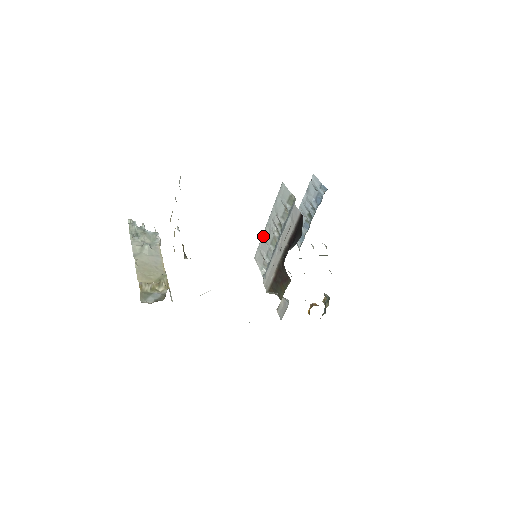
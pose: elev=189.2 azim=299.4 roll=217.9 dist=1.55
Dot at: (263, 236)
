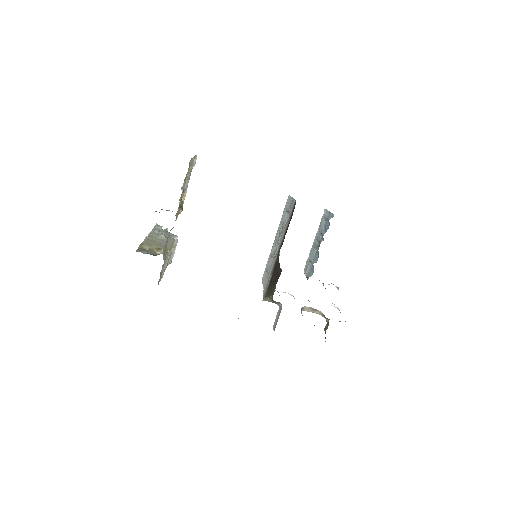
Dot at: (270, 253)
